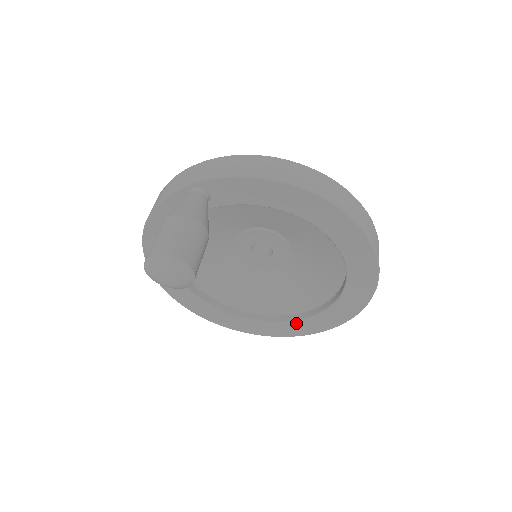
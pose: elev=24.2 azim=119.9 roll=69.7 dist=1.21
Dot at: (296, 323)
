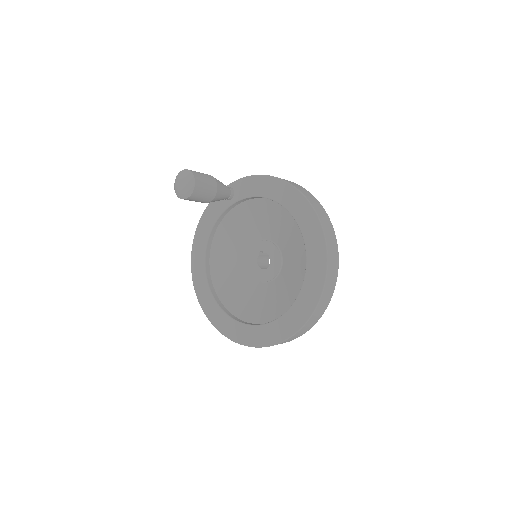
Dot at: (272, 325)
